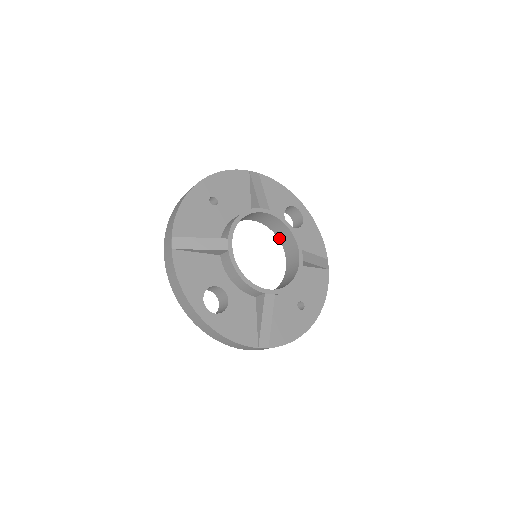
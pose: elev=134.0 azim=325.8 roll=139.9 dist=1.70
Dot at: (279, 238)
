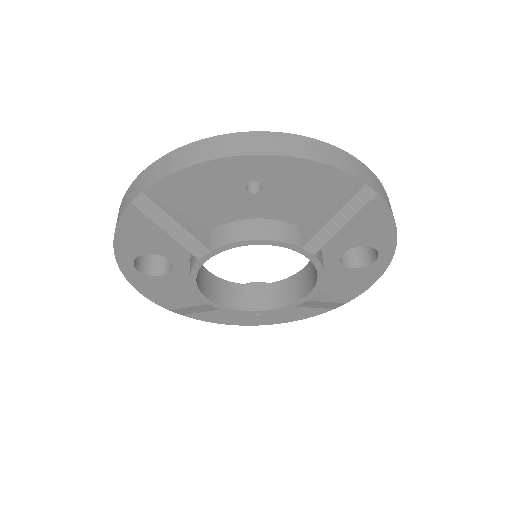
Dot at: occluded
